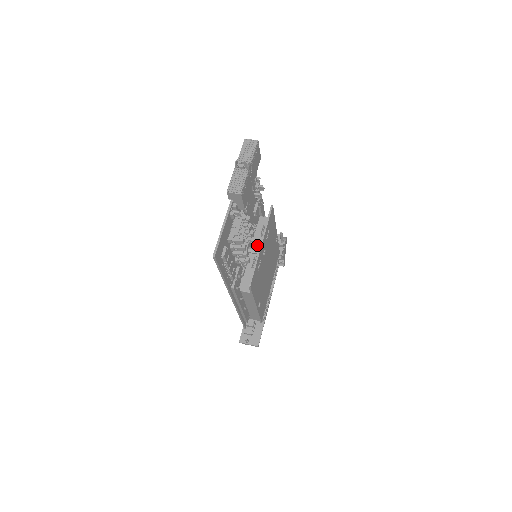
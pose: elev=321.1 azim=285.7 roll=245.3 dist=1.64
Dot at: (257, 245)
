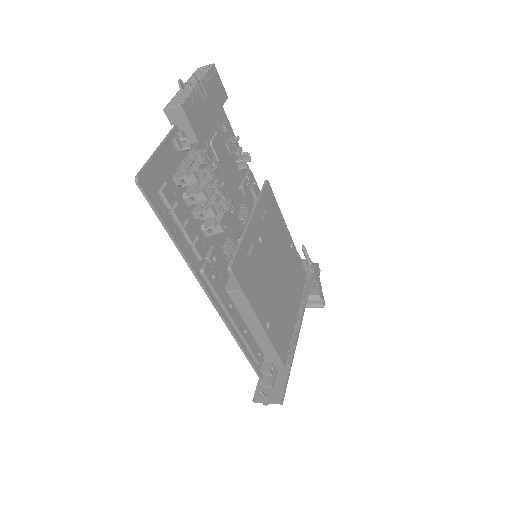
Dot at: occluded
